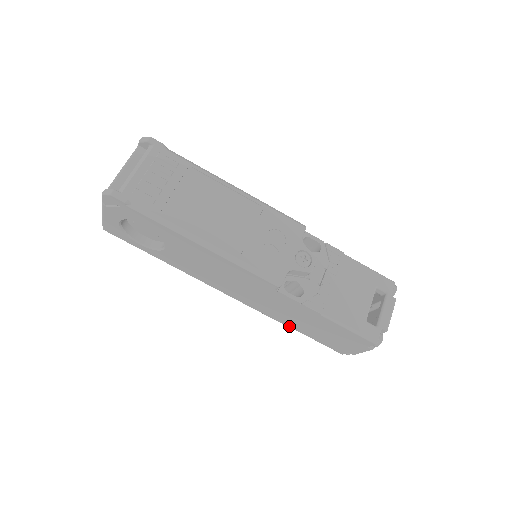
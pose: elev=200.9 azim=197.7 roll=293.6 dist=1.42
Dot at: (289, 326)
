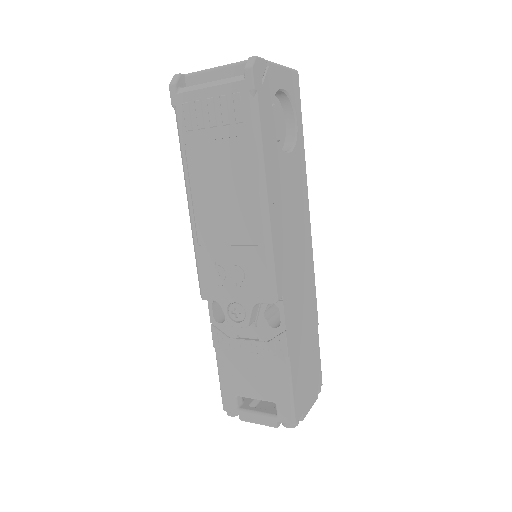
Dot at: occluded
